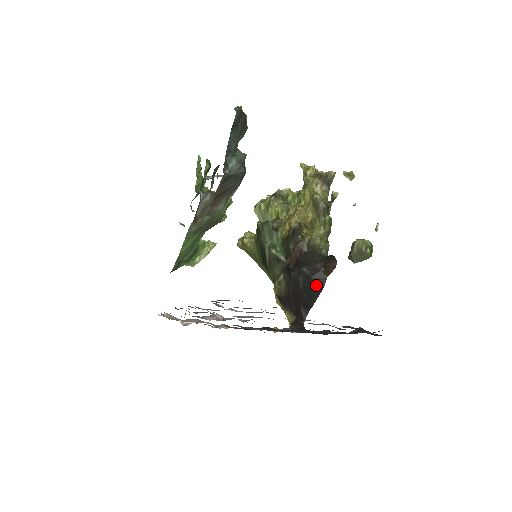
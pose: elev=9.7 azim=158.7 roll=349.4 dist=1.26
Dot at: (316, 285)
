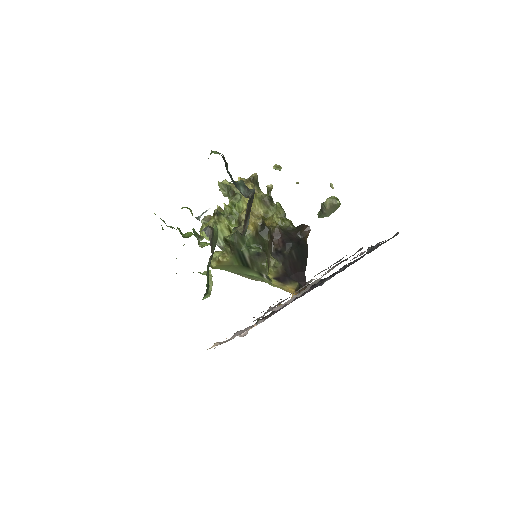
Dot at: (304, 250)
